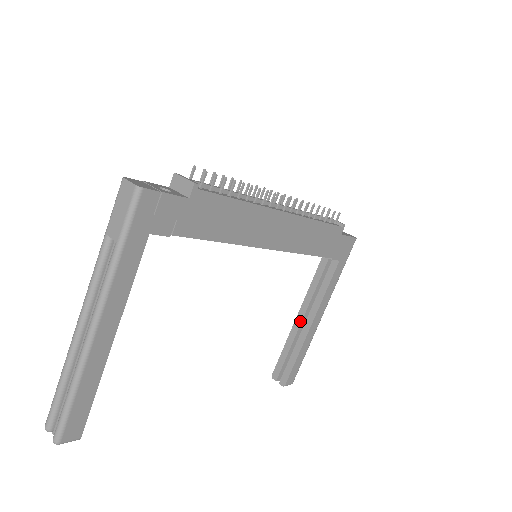
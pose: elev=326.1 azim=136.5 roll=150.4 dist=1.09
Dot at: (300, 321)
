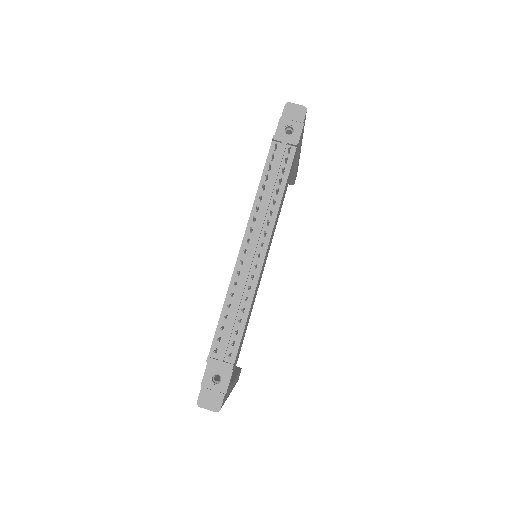
Dot at: occluded
